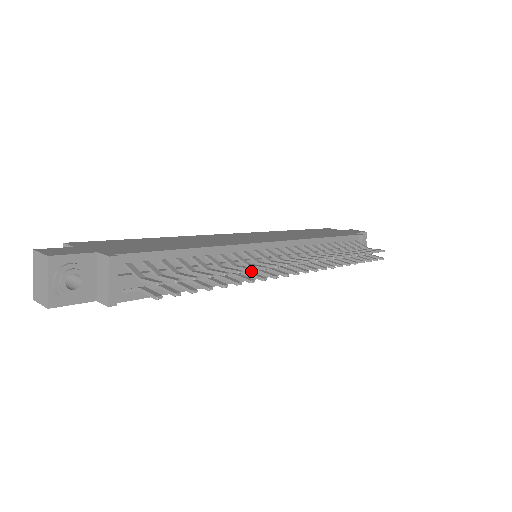
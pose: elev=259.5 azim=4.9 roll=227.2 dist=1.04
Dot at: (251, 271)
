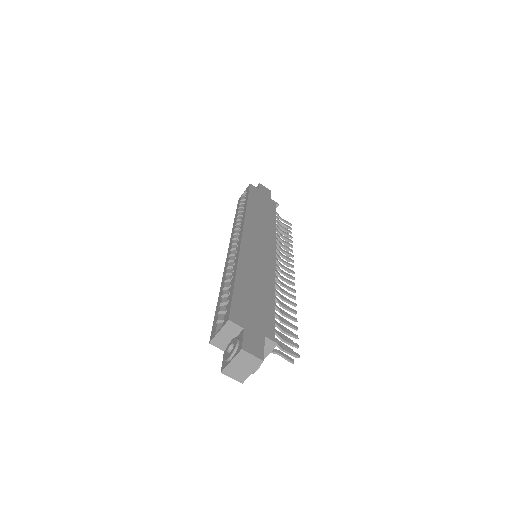
Dot at: occluded
